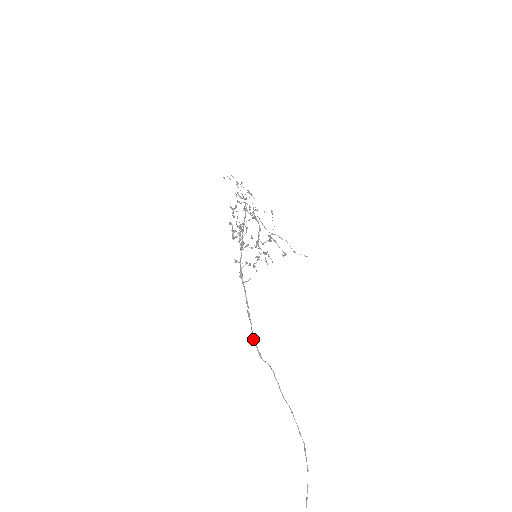
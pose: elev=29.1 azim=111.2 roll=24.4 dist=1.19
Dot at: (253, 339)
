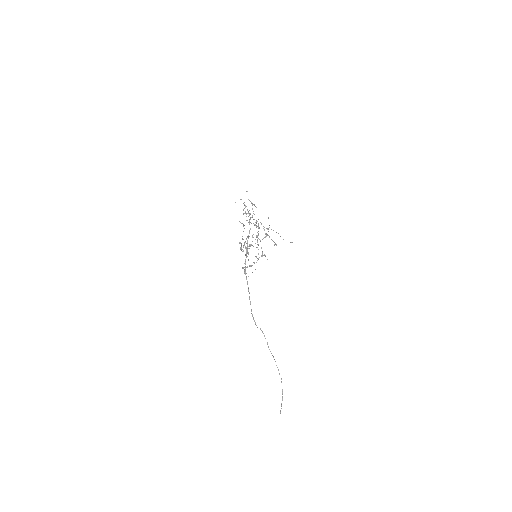
Dot at: (252, 314)
